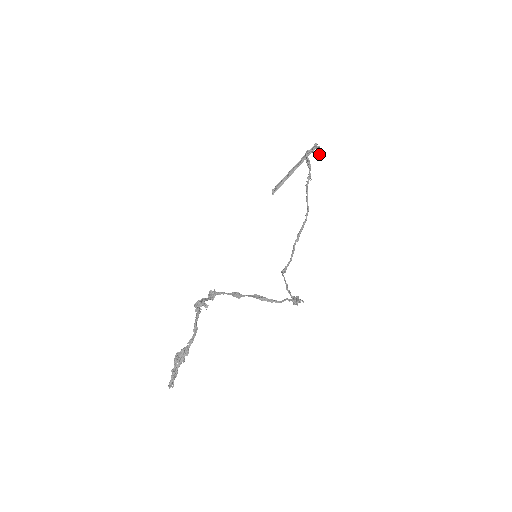
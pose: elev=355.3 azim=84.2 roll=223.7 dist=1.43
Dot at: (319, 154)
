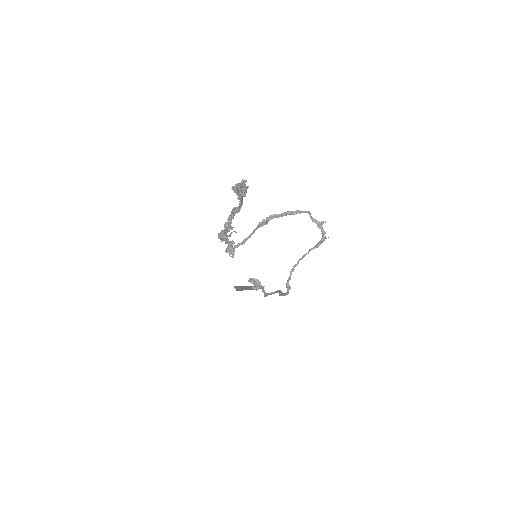
Dot at: (260, 282)
